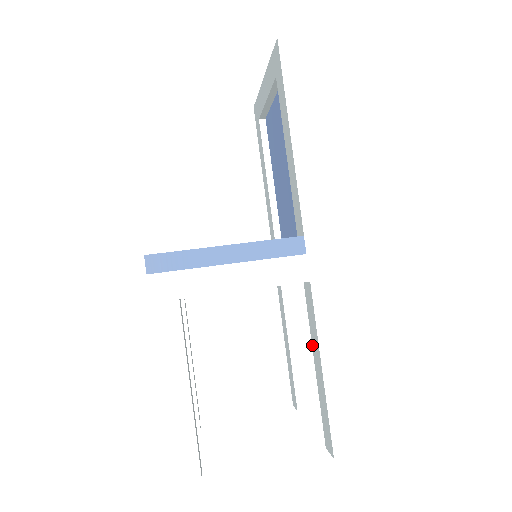
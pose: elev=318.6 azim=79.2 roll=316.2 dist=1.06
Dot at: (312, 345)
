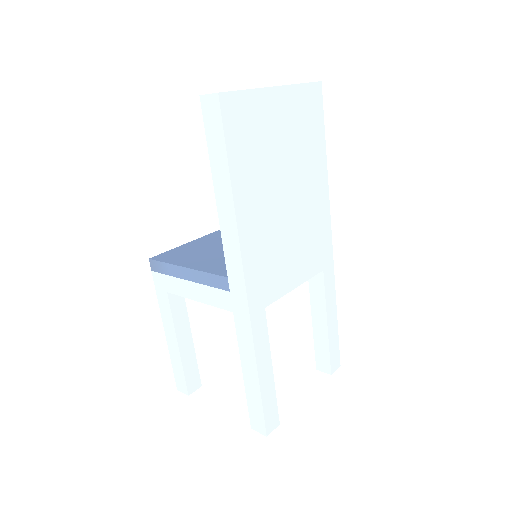
Dot at: occluded
